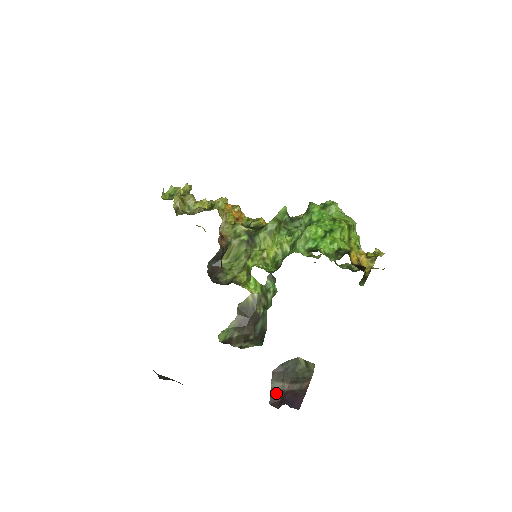
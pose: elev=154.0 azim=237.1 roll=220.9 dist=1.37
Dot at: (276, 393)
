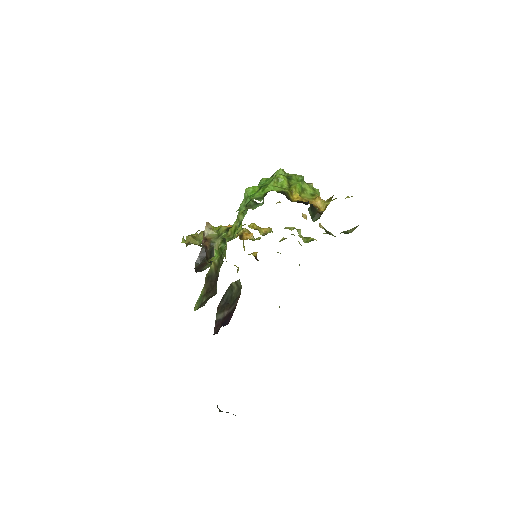
Dot at: (218, 323)
